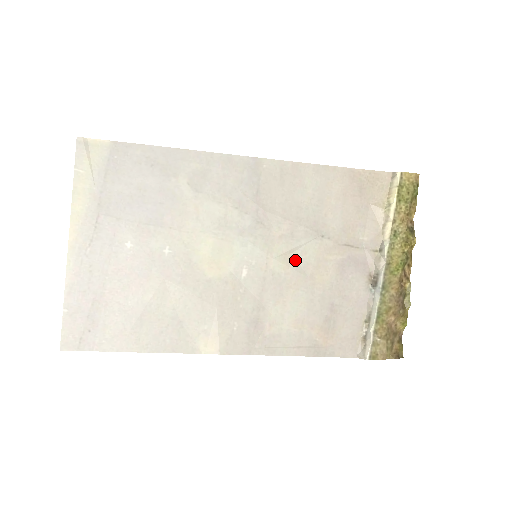
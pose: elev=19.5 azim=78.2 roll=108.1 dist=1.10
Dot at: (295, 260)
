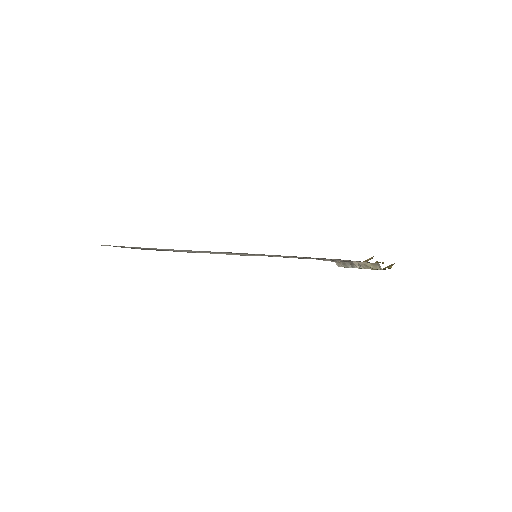
Dot at: occluded
